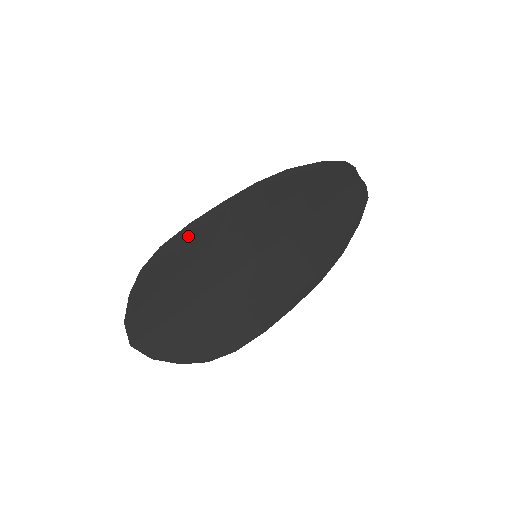
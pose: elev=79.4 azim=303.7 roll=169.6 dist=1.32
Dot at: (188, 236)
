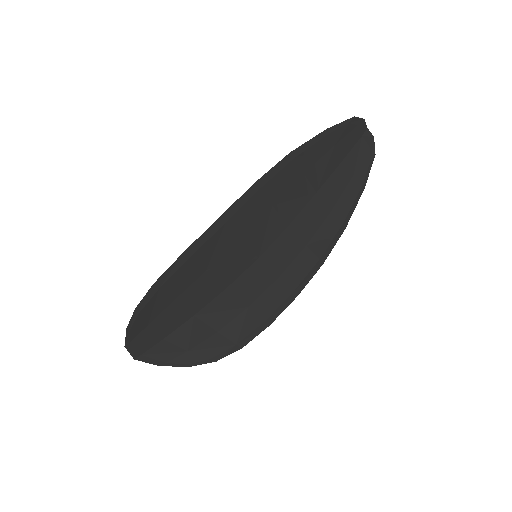
Dot at: (183, 265)
